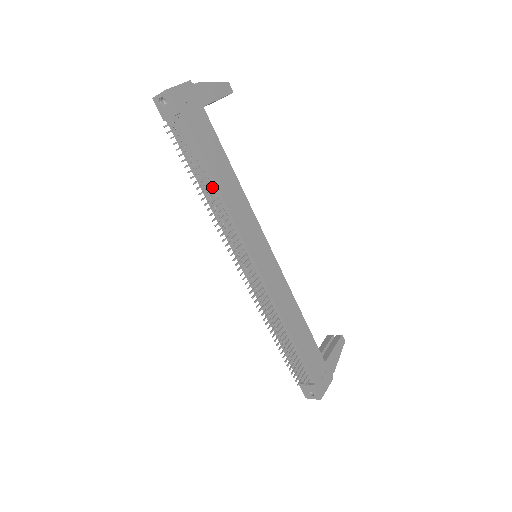
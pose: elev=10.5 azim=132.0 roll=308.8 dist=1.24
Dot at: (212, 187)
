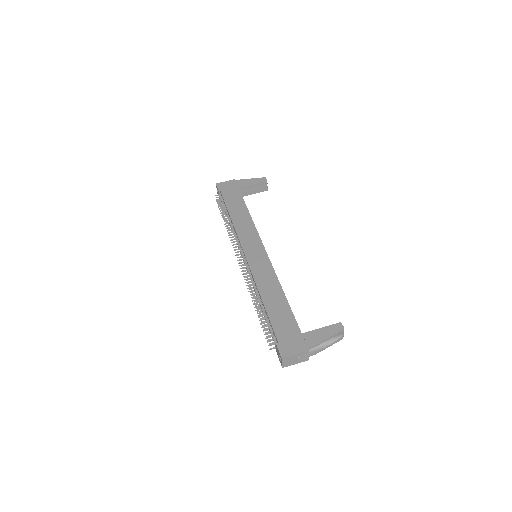
Dot at: (230, 219)
